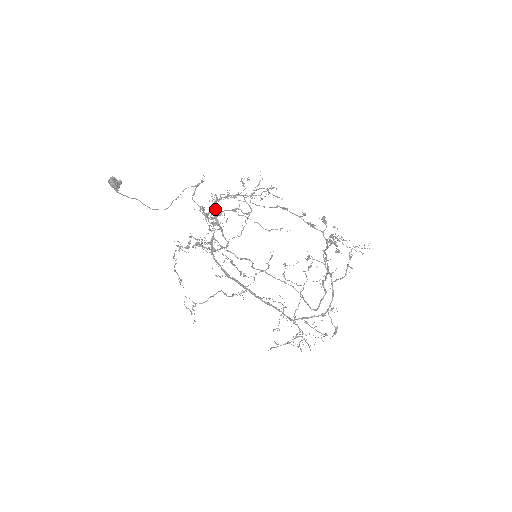
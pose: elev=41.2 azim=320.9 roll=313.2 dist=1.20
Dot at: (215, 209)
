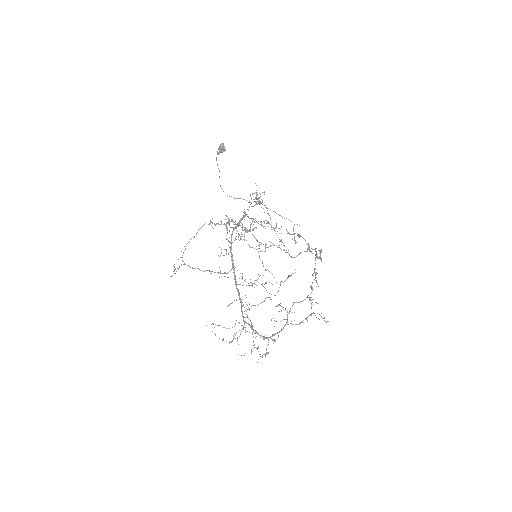
Dot at: (261, 203)
